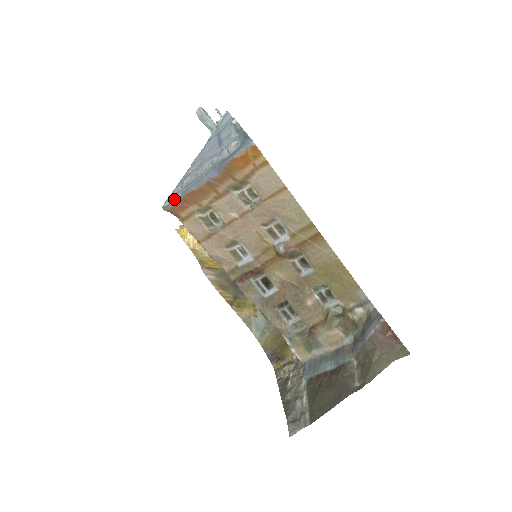
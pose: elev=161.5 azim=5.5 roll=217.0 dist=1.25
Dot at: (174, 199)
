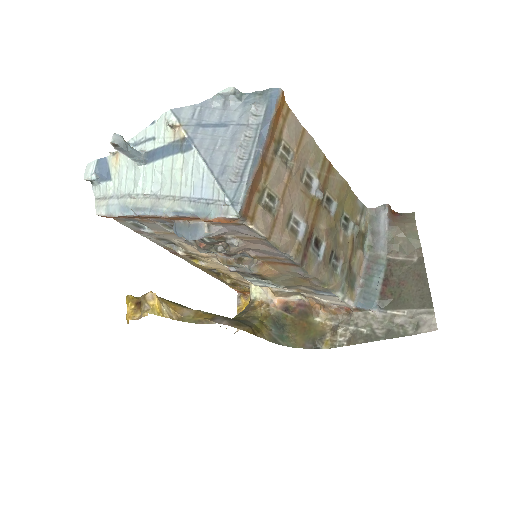
Dot at: (244, 195)
